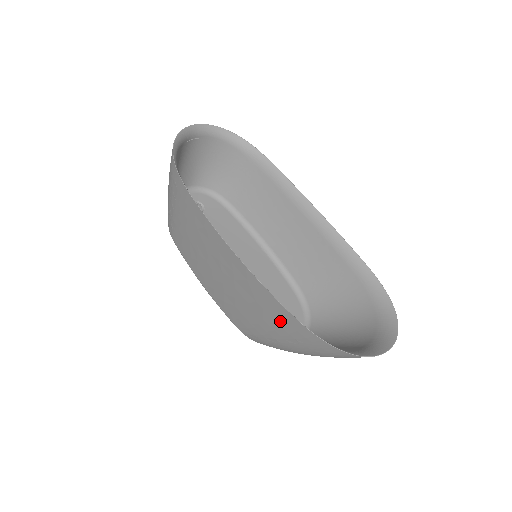
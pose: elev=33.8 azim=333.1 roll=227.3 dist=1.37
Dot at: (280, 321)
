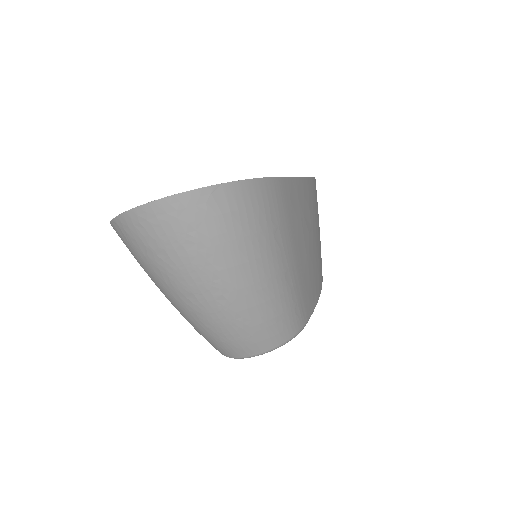
Dot at: occluded
